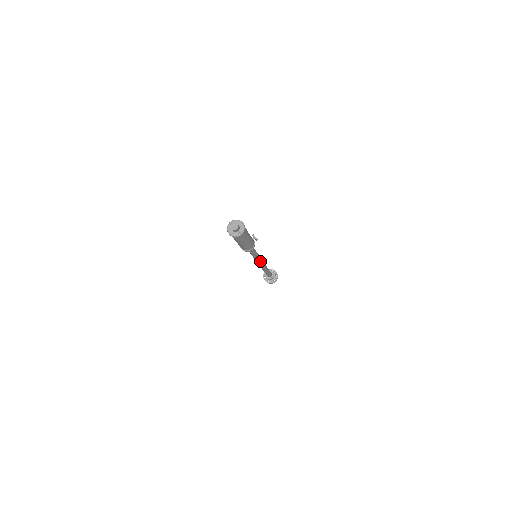
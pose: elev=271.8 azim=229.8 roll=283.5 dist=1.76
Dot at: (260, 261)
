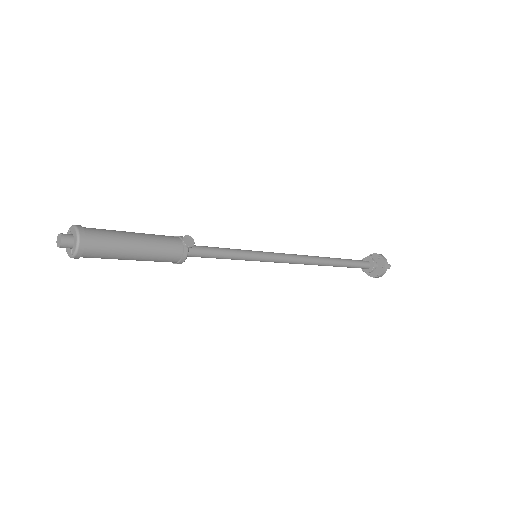
Dot at: (279, 261)
